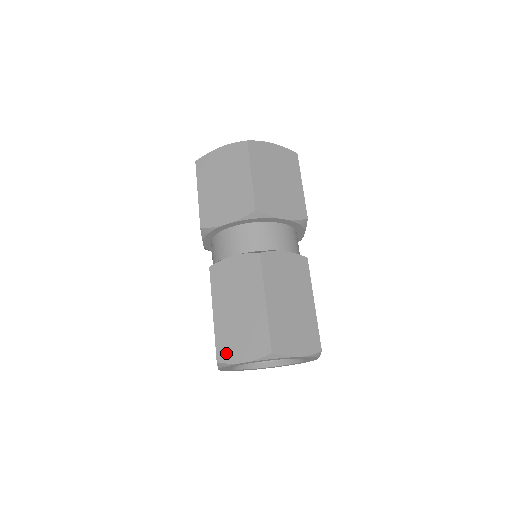
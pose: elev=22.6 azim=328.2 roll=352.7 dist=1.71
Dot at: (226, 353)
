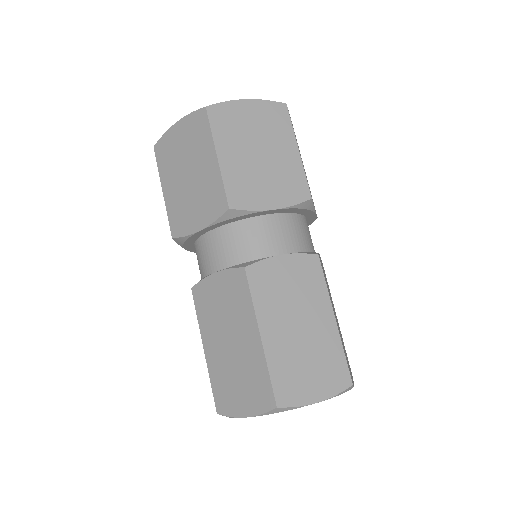
Dot at: (290, 392)
